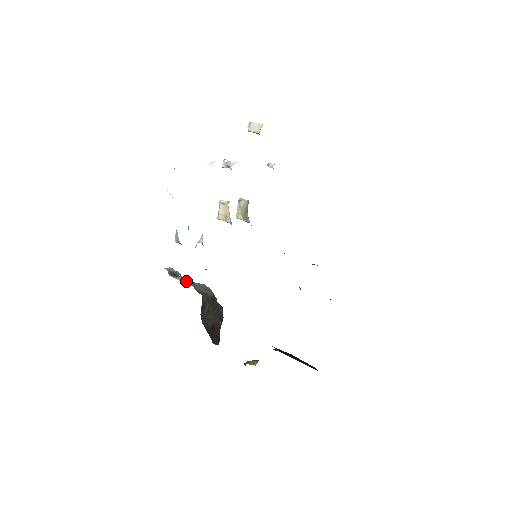
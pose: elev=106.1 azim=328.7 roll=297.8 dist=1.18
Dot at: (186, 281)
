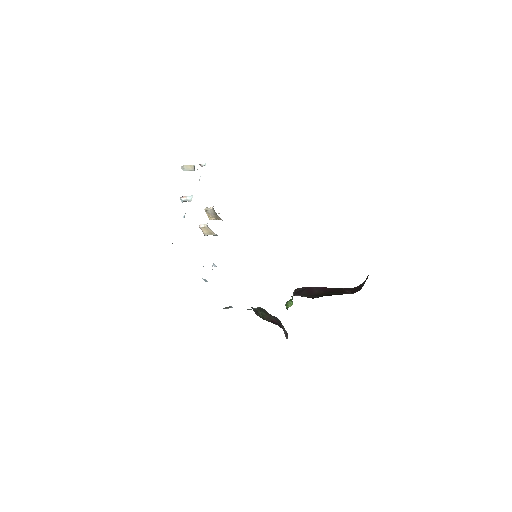
Dot at: occluded
